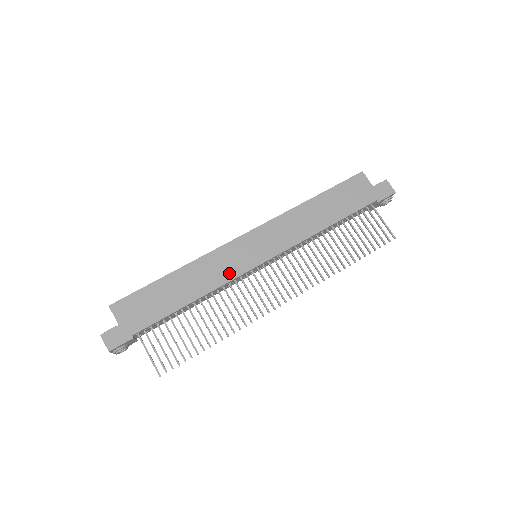
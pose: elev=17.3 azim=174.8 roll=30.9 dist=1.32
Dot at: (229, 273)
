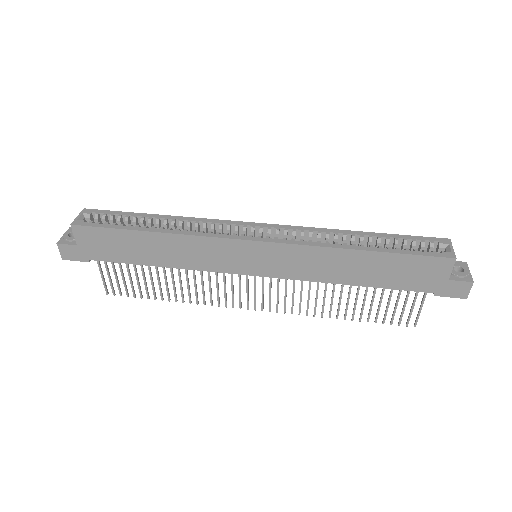
Dot at: (212, 265)
